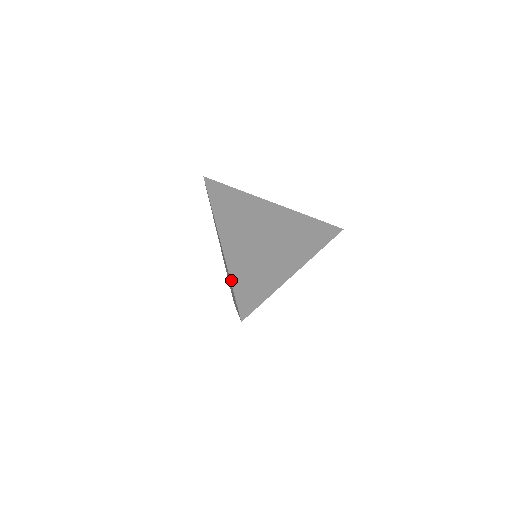
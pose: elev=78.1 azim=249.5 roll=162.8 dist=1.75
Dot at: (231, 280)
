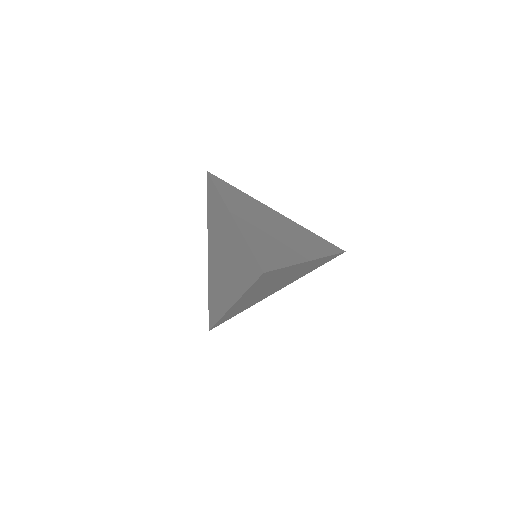
Dot at: (246, 241)
